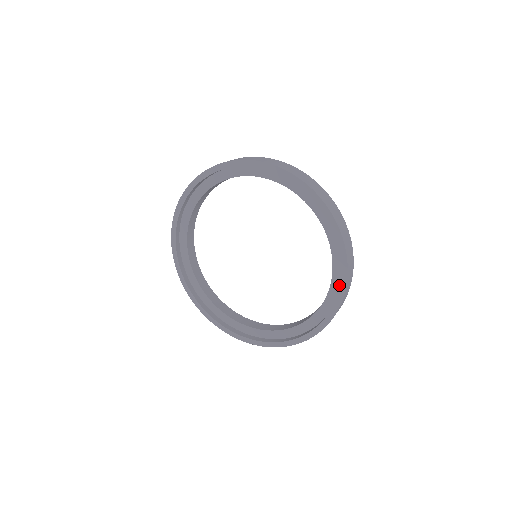
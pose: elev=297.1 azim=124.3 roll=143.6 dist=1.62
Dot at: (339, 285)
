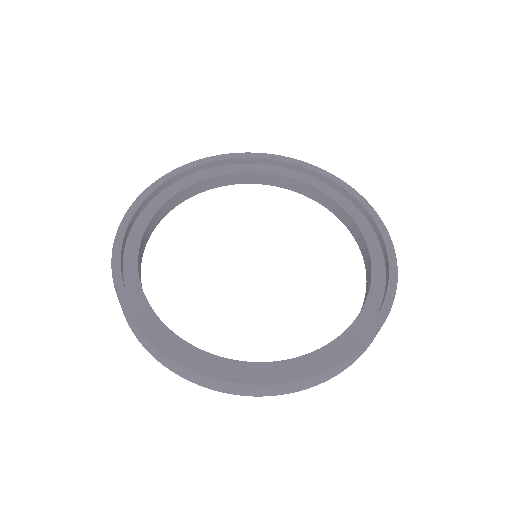
Dot at: (367, 224)
